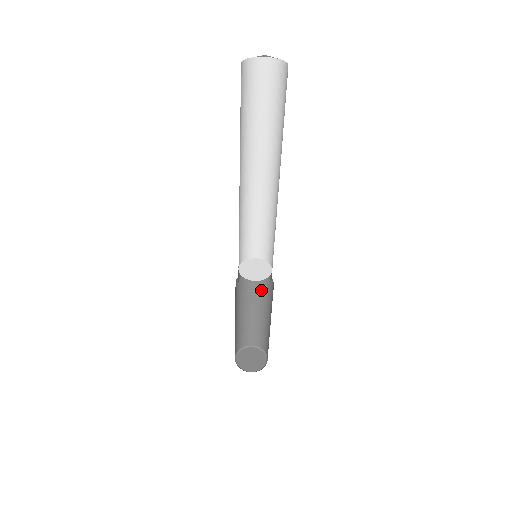
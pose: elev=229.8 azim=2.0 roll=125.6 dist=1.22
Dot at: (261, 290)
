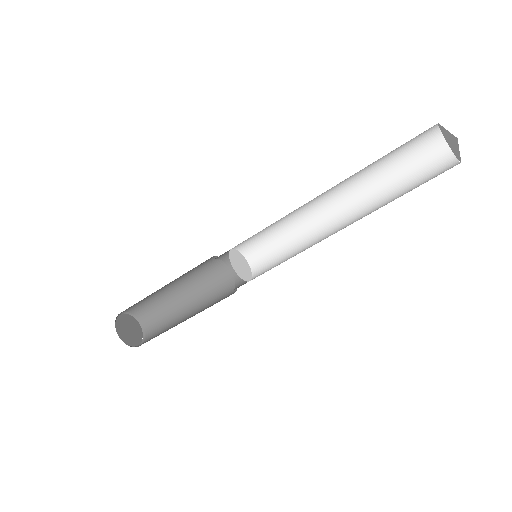
Dot at: (207, 276)
